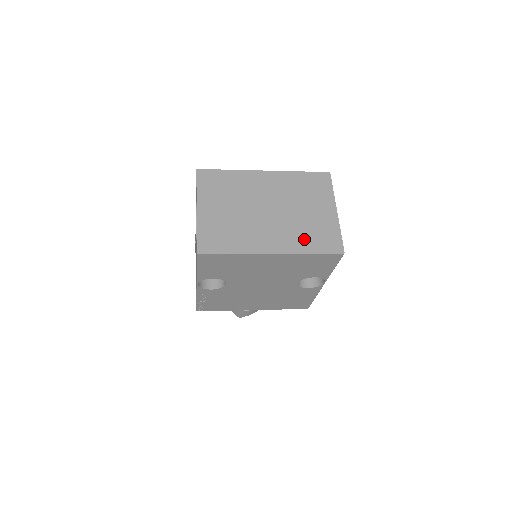
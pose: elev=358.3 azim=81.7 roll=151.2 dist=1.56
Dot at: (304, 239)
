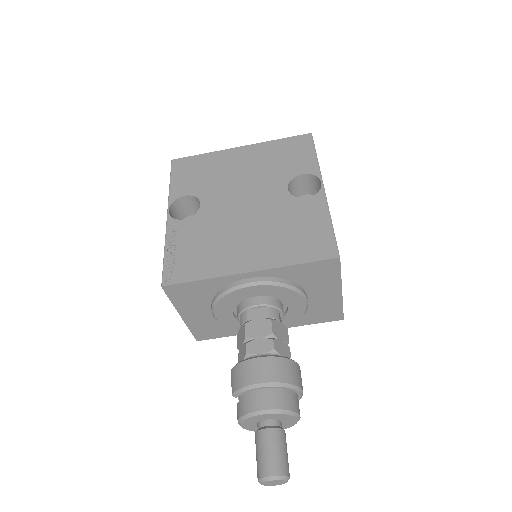
Dot at: occluded
